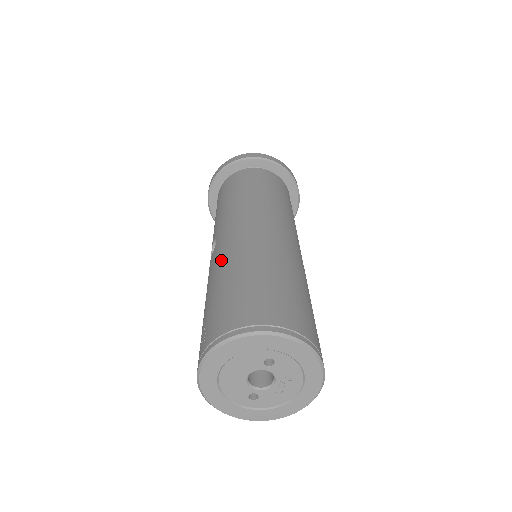
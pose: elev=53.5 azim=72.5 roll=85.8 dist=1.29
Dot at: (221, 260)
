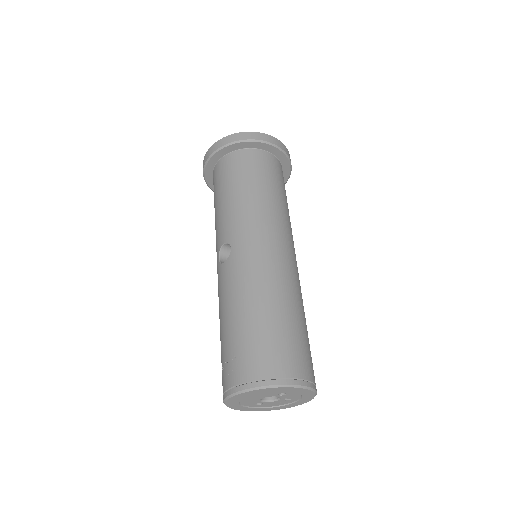
Dot at: (242, 284)
